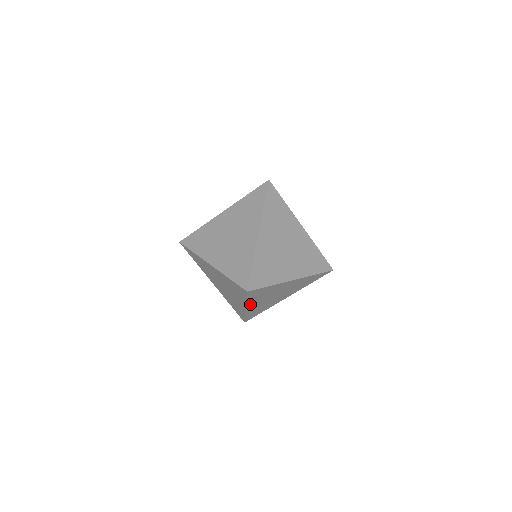
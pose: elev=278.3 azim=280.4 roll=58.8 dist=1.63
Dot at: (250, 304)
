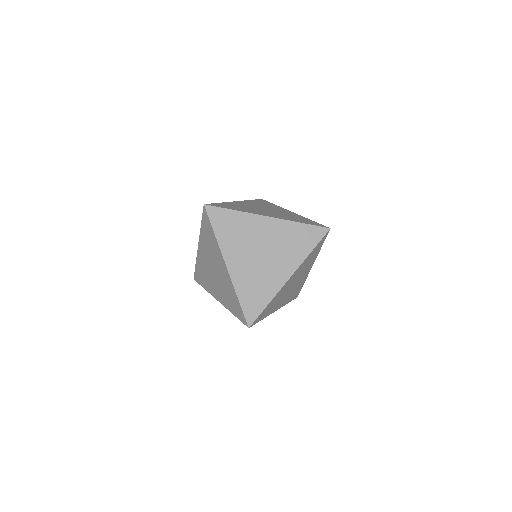
Dot at: occluded
